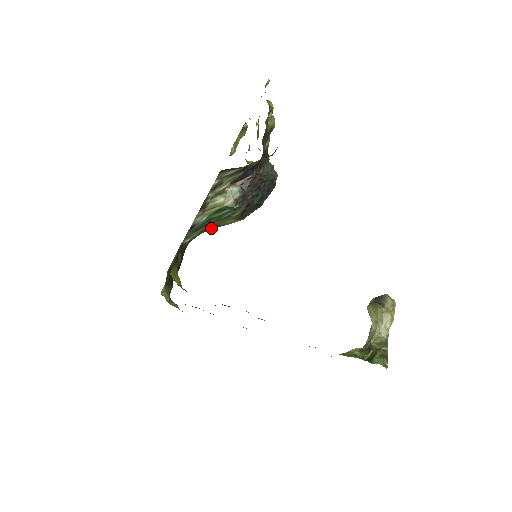
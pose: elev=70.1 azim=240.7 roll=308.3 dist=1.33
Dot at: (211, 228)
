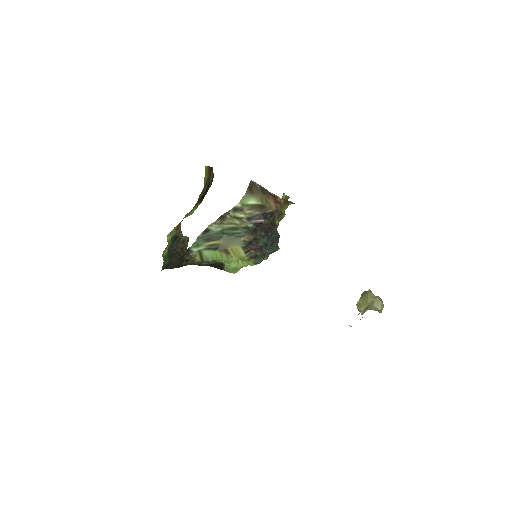
Dot at: (218, 250)
